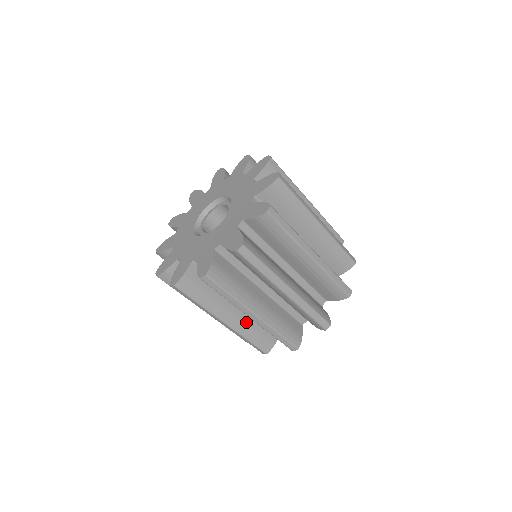
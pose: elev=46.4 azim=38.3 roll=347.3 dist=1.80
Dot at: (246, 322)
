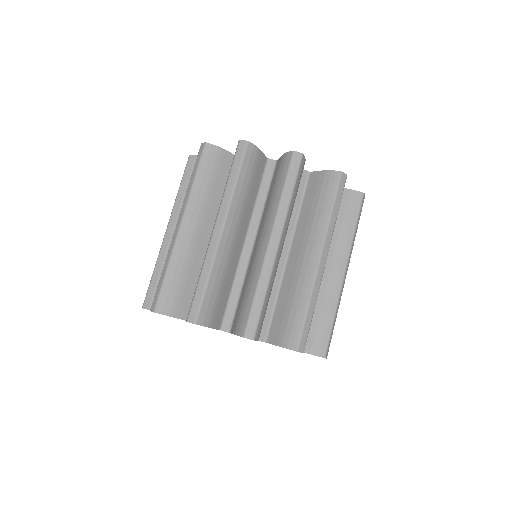
Dot at: (275, 275)
